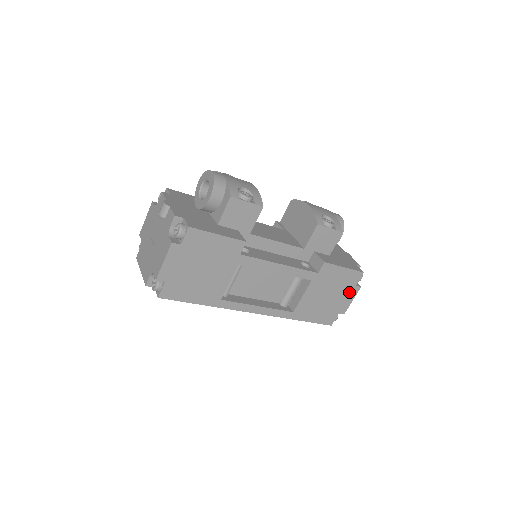
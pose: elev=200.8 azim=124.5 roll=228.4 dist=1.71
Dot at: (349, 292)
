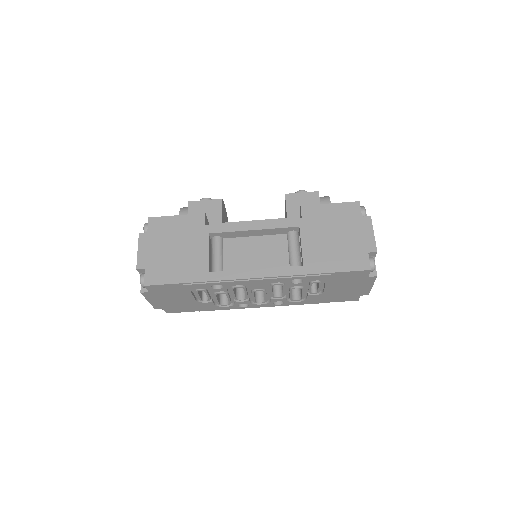
Dot at: (360, 226)
